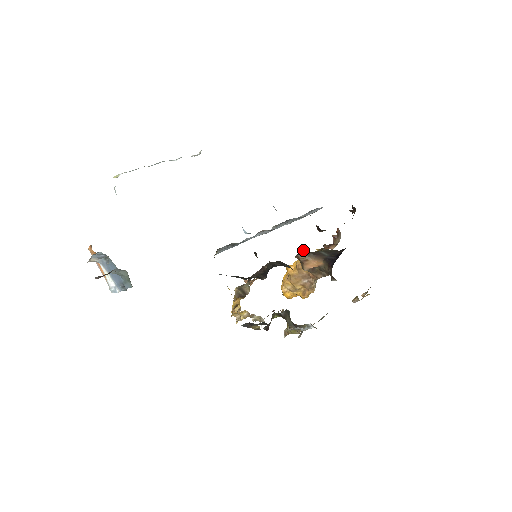
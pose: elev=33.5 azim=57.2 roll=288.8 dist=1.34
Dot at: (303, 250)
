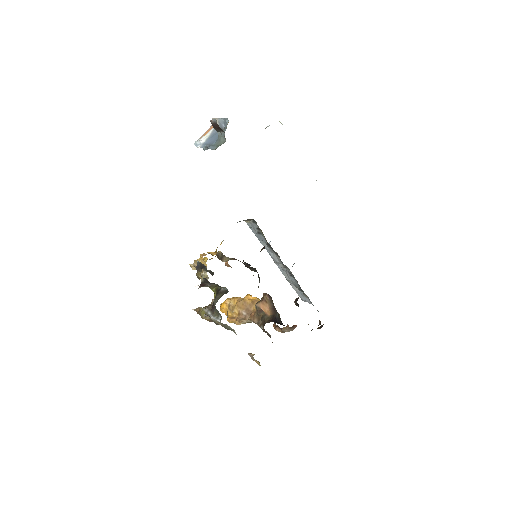
Dot at: occluded
